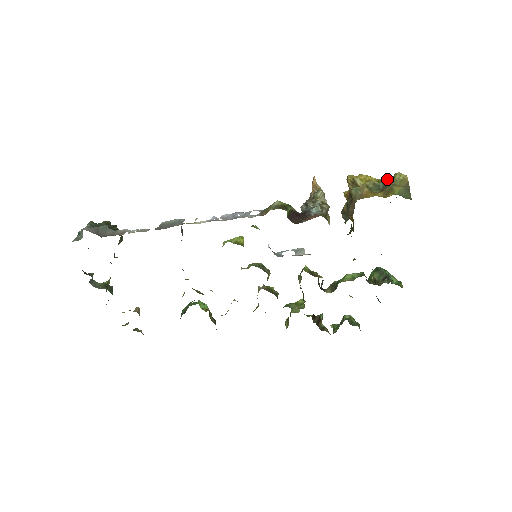
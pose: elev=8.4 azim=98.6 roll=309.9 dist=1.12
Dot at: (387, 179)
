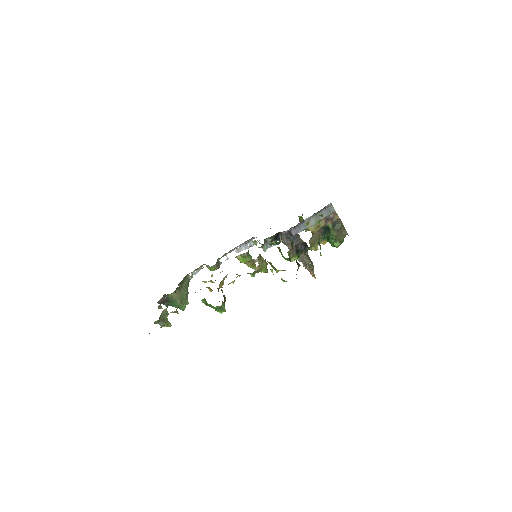
Dot at: occluded
